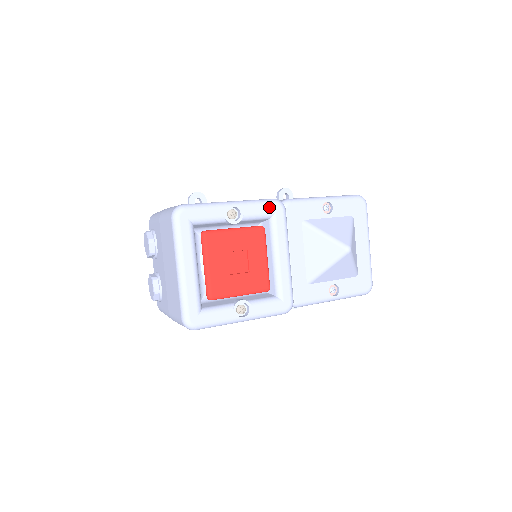
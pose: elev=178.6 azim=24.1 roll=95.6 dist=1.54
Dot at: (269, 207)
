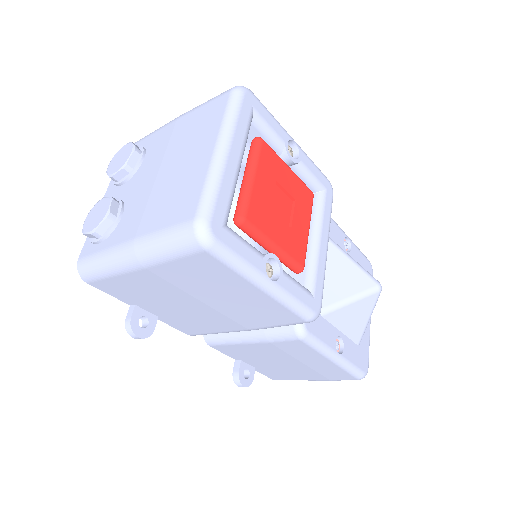
Dot at: (323, 178)
